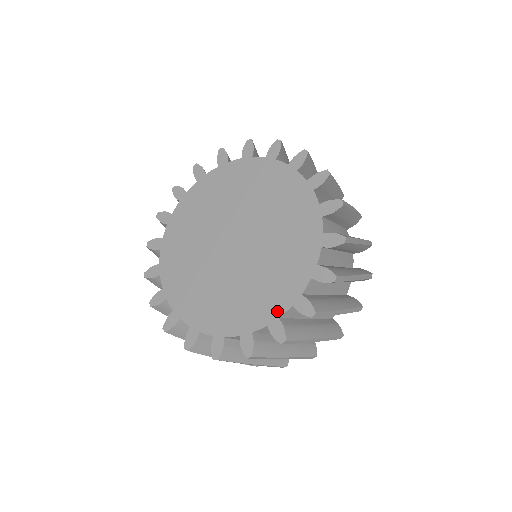
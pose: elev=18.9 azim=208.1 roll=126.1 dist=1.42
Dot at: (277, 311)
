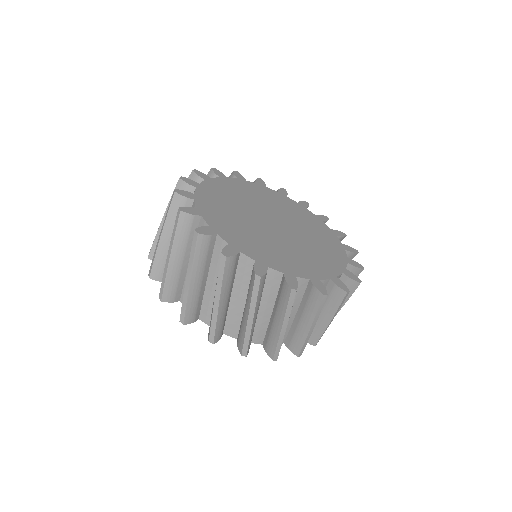
Dot at: (318, 275)
